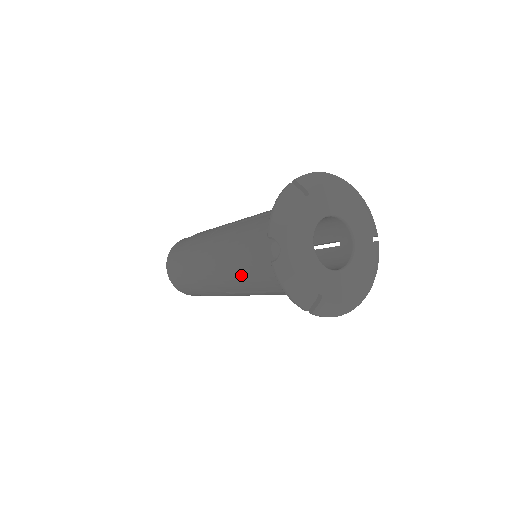
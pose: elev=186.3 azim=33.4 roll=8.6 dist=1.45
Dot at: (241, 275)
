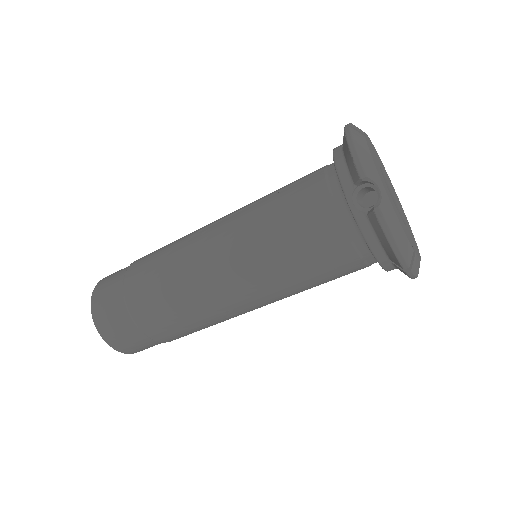
Dot at: (275, 267)
